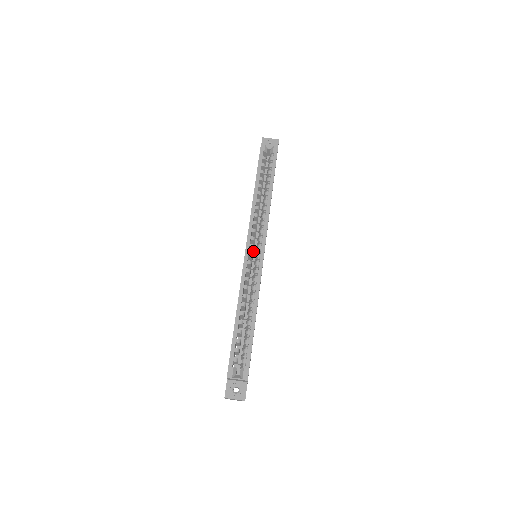
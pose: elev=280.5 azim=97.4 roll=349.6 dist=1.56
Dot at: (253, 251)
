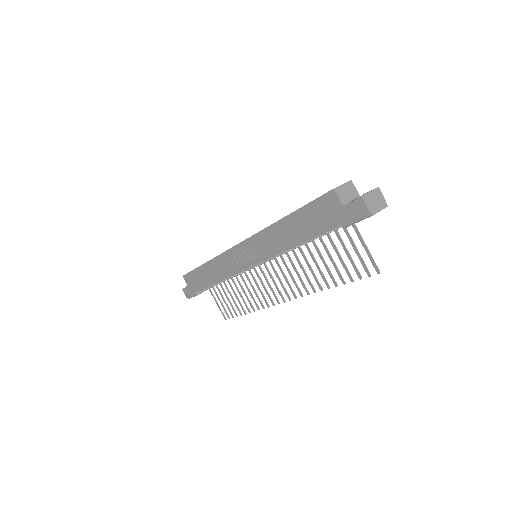
Dot at: occluded
